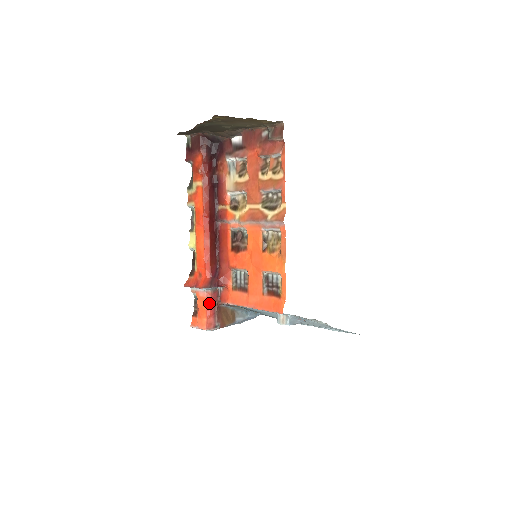
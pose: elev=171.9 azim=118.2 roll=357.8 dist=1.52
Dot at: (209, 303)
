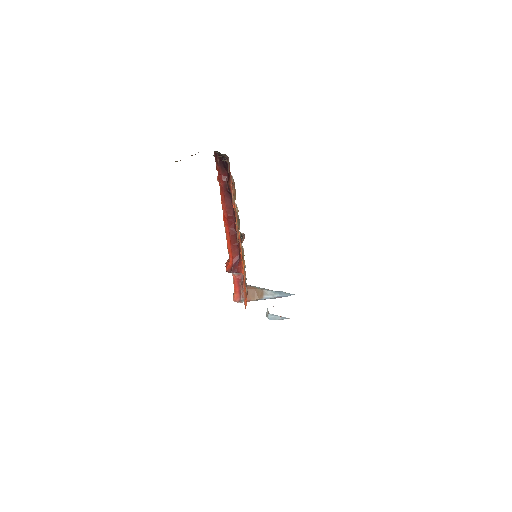
Dot at: (235, 282)
